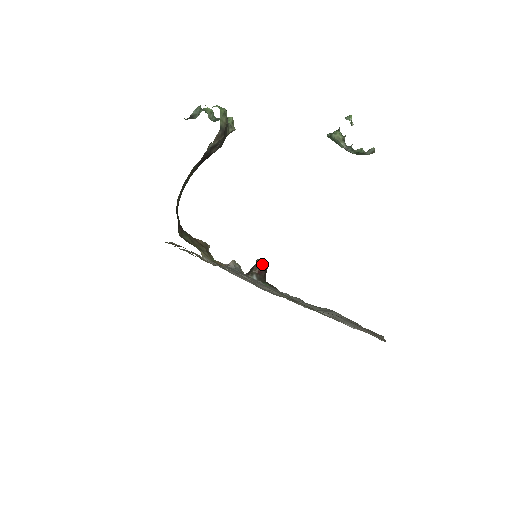
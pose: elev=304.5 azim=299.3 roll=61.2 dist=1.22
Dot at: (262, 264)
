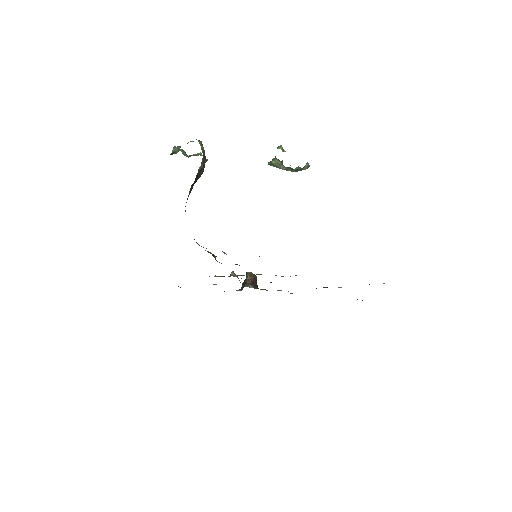
Dot at: (252, 275)
